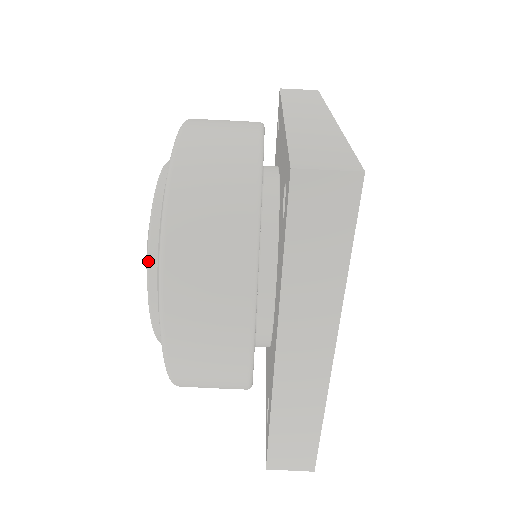
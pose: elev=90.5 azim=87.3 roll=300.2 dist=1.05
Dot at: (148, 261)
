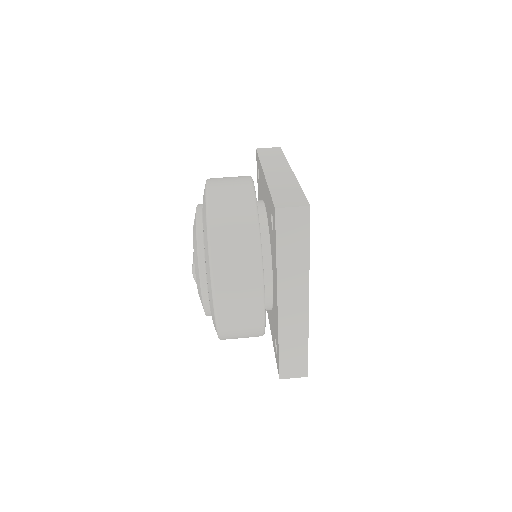
Dot at: occluded
